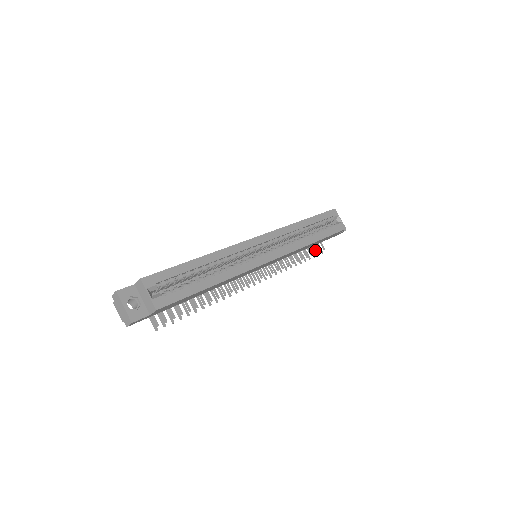
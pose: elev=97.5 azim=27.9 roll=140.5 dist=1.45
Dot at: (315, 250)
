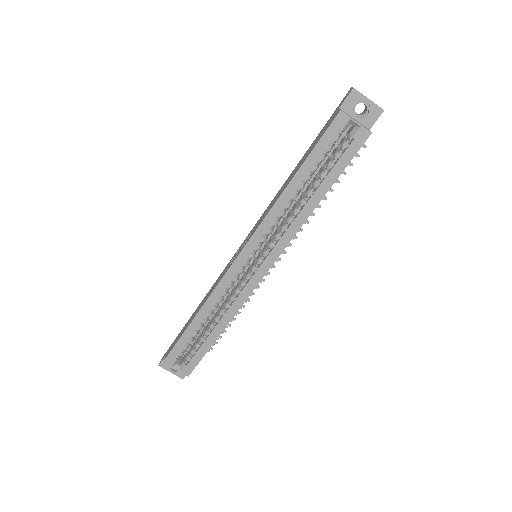
Dot at: occluded
